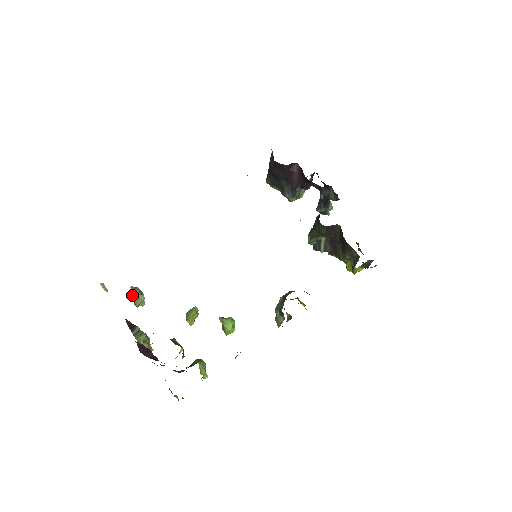
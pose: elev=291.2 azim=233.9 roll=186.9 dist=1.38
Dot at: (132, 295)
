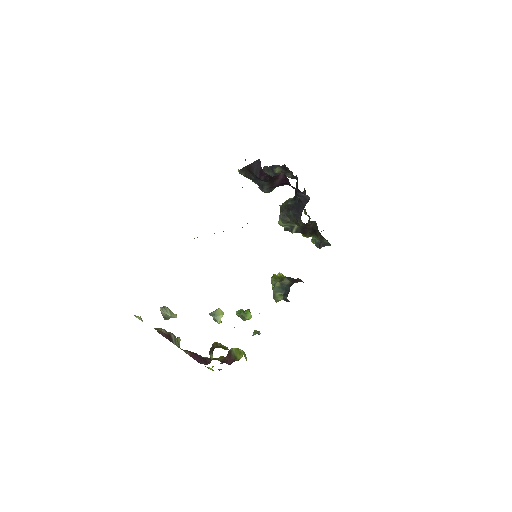
Dot at: (167, 317)
